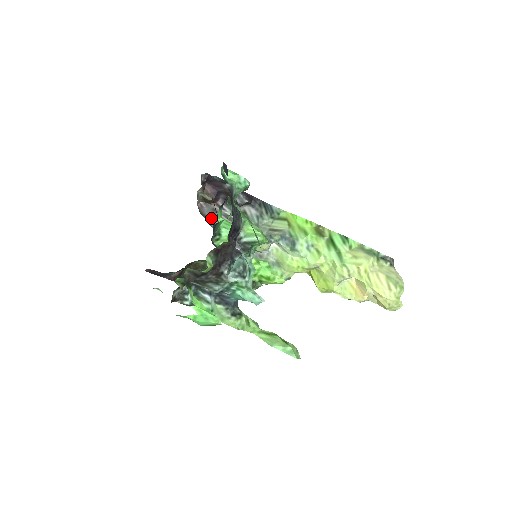
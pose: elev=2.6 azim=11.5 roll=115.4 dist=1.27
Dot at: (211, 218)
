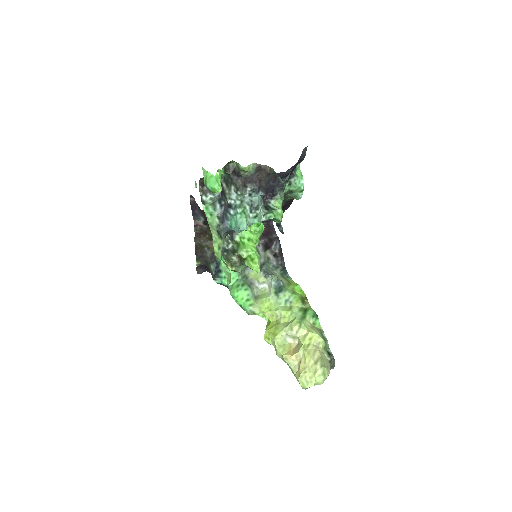
Dot at: occluded
